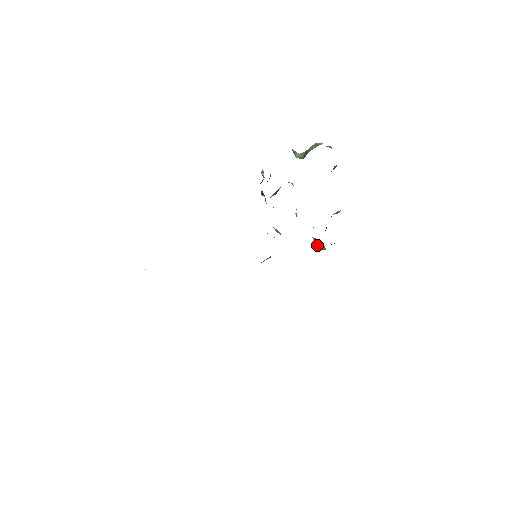
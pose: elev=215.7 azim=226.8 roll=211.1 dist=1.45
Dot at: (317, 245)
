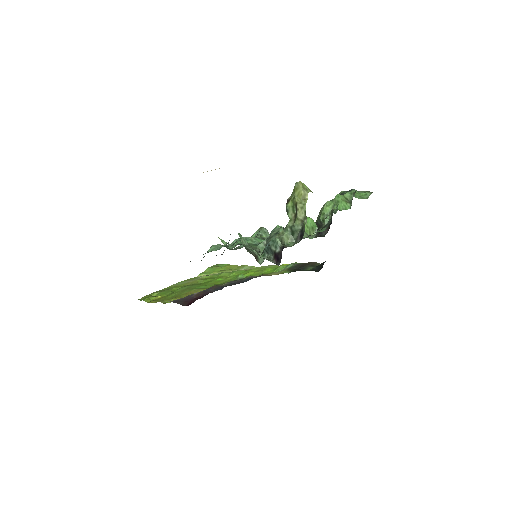
Dot at: (311, 233)
